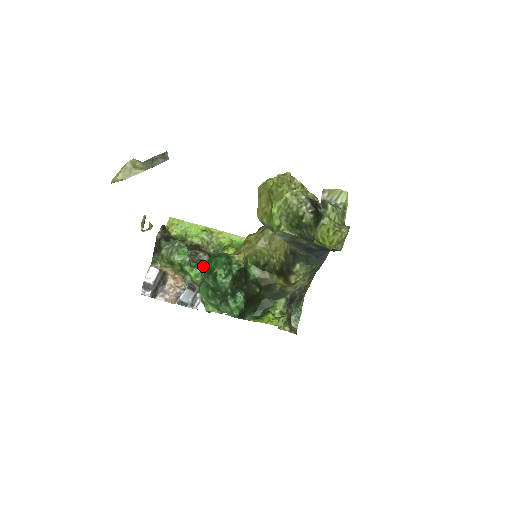
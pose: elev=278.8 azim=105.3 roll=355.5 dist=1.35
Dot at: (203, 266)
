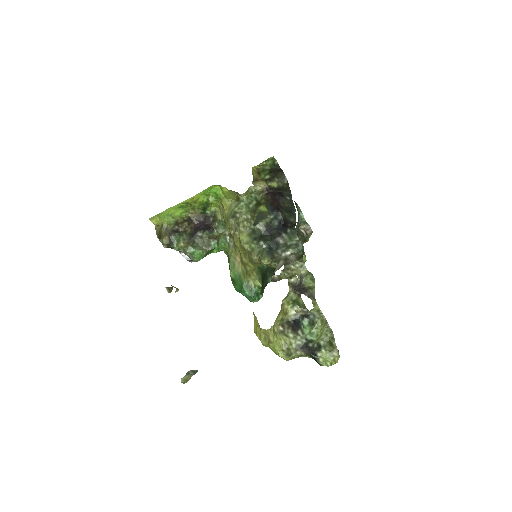
Dot at: occluded
